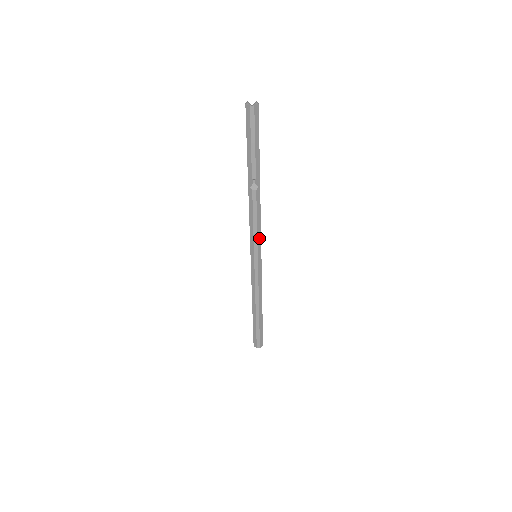
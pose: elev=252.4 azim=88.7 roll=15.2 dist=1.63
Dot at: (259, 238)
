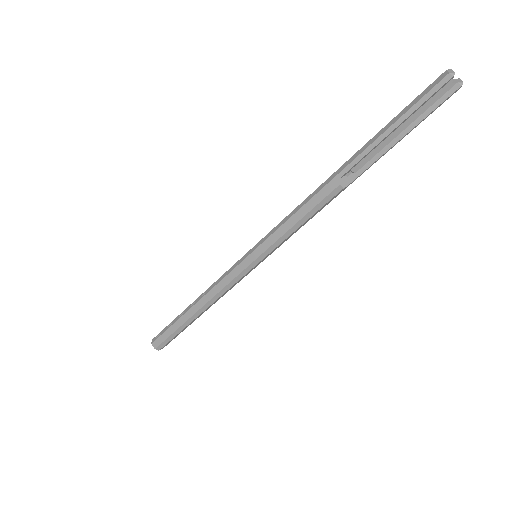
Dot at: (284, 241)
